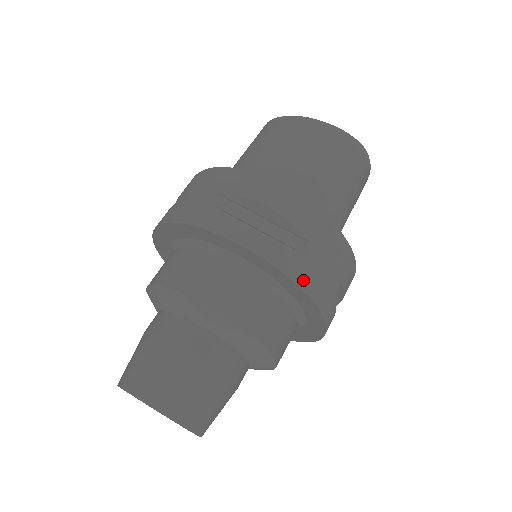
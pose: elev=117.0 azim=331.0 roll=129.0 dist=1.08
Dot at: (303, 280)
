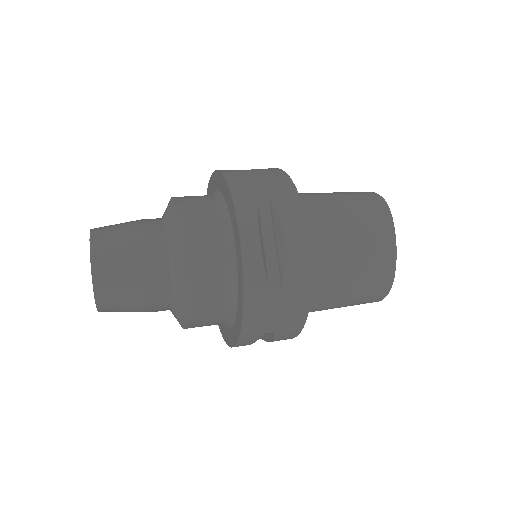
Dot at: (228, 173)
